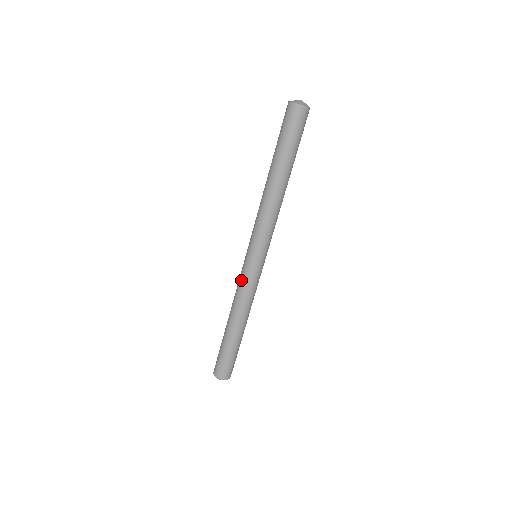
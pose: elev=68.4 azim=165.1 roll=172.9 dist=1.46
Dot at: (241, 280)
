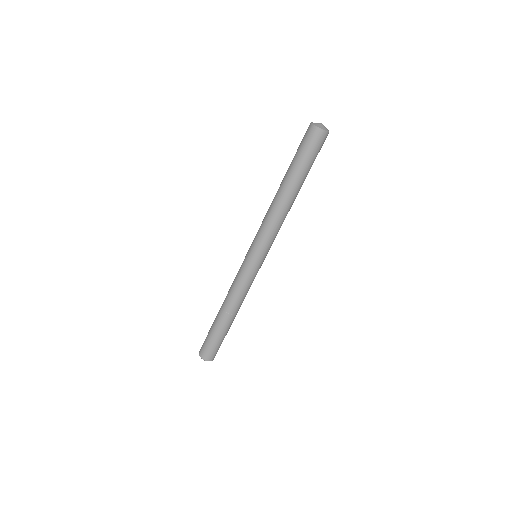
Dot at: (238, 274)
